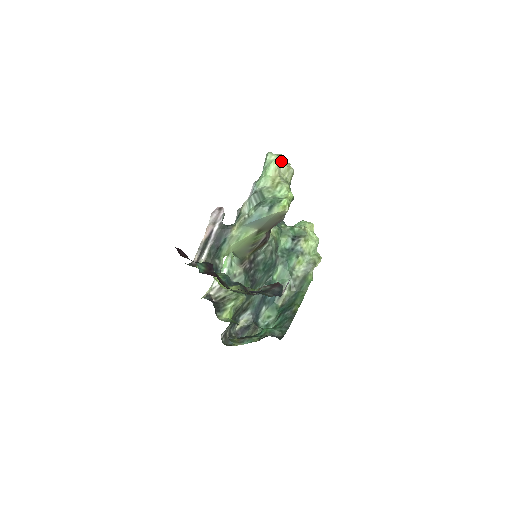
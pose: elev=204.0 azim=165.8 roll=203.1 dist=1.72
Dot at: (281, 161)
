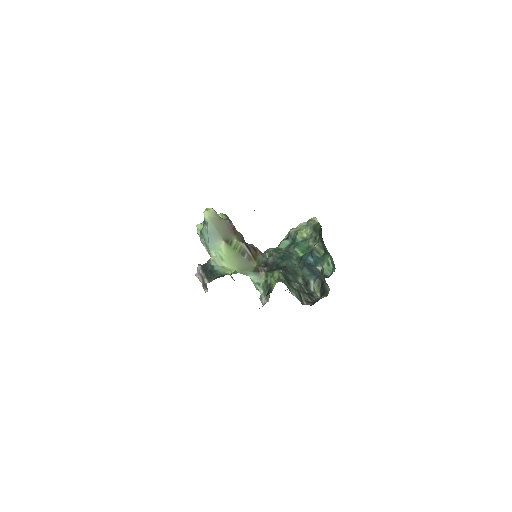
Dot at: occluded
